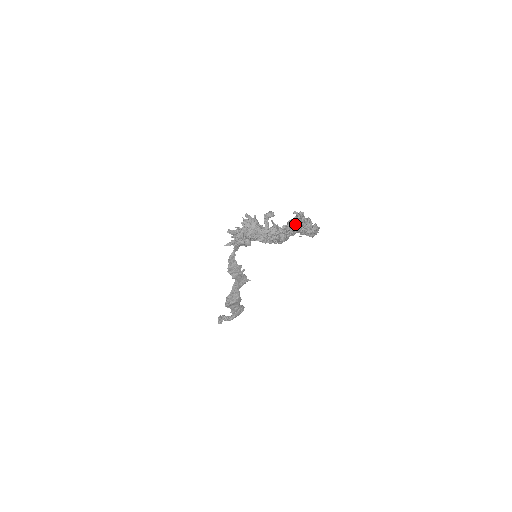
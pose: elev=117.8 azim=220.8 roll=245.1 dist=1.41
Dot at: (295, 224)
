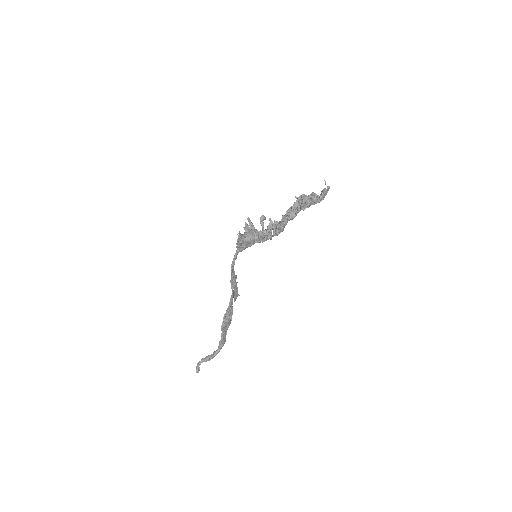
Dot at: (304, 200)
